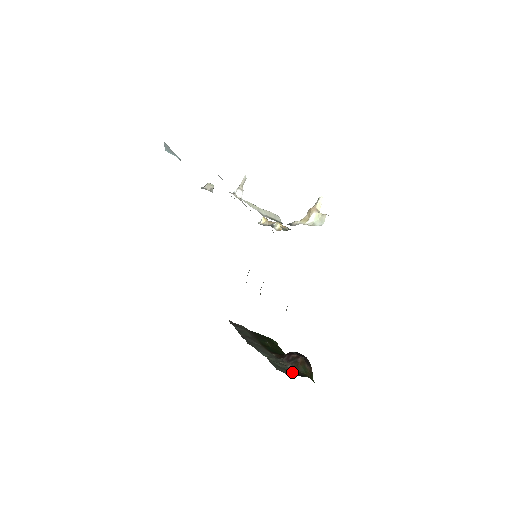
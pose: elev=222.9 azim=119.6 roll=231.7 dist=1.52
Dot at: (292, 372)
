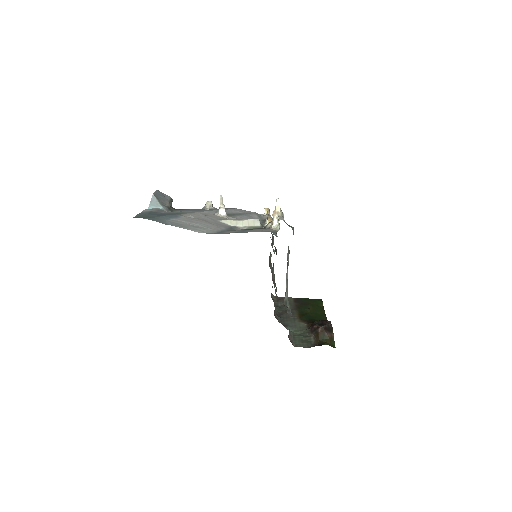
Dot at: (313, 343)
